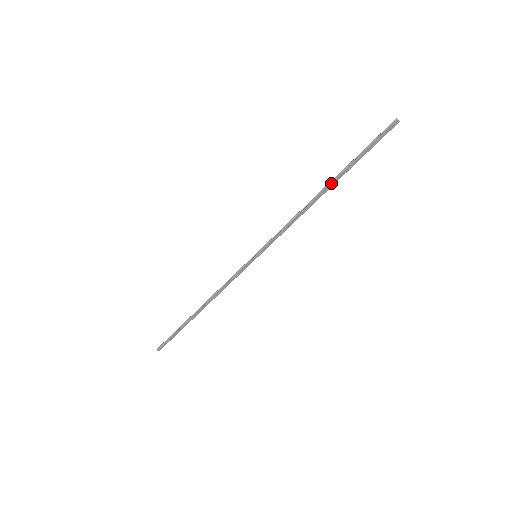
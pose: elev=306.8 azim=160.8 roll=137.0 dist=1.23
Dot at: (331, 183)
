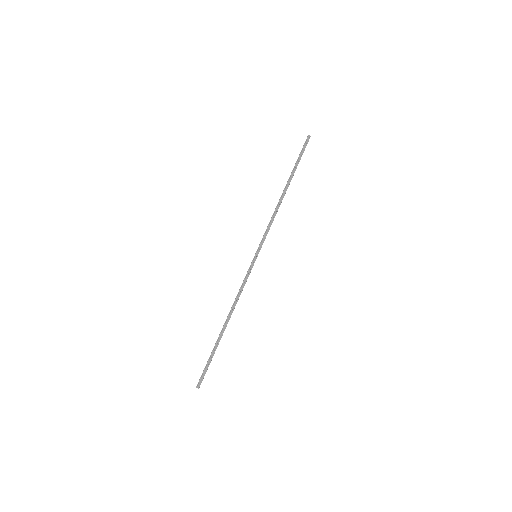
Dot at: (287, 183)
